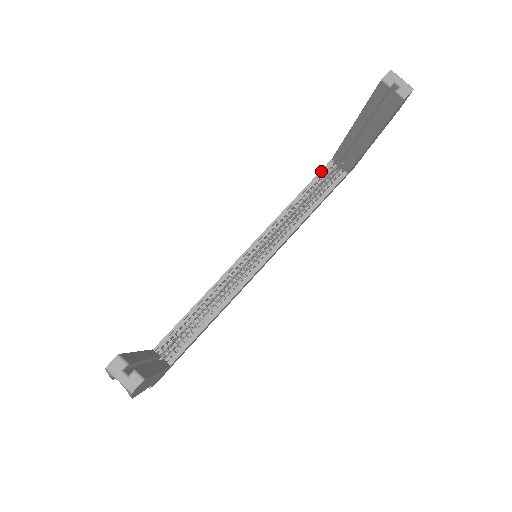
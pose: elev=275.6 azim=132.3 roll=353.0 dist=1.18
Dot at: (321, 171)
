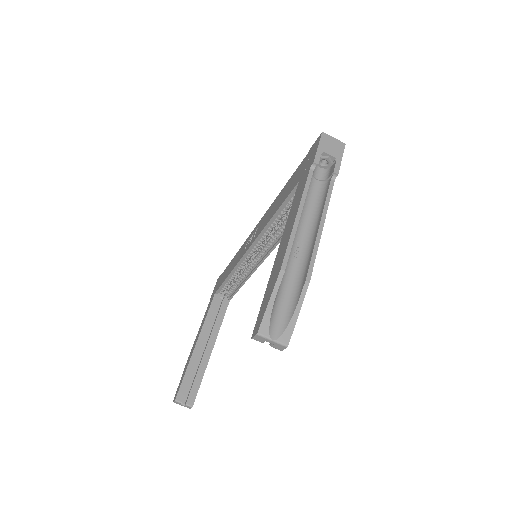
Dot at: (290, 194)
